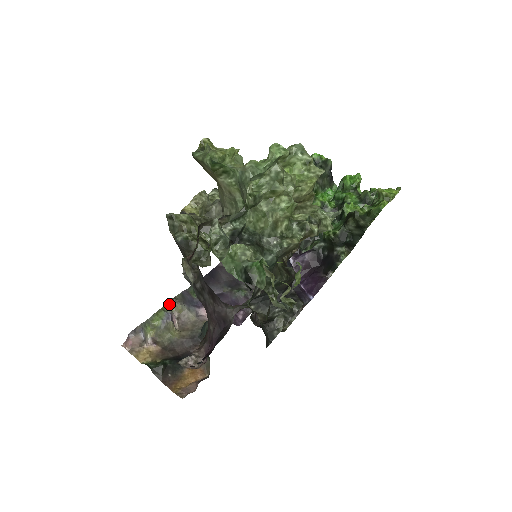
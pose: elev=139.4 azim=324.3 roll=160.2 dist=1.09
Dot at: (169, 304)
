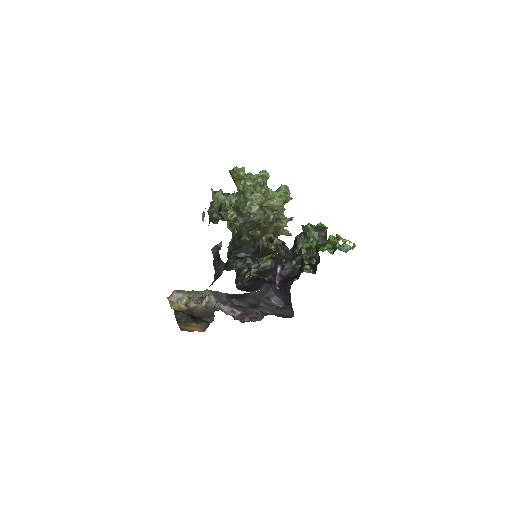
Dot at: (205, 291)
